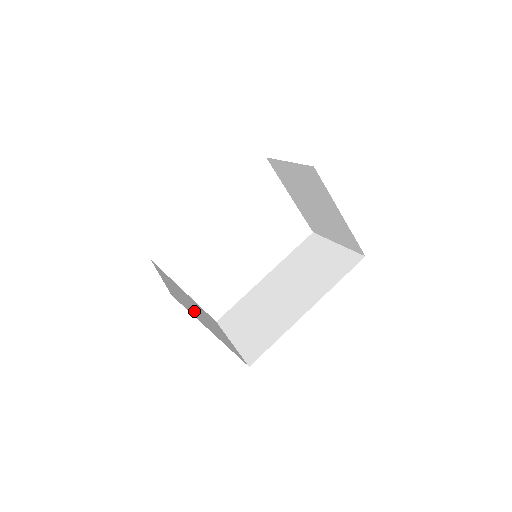
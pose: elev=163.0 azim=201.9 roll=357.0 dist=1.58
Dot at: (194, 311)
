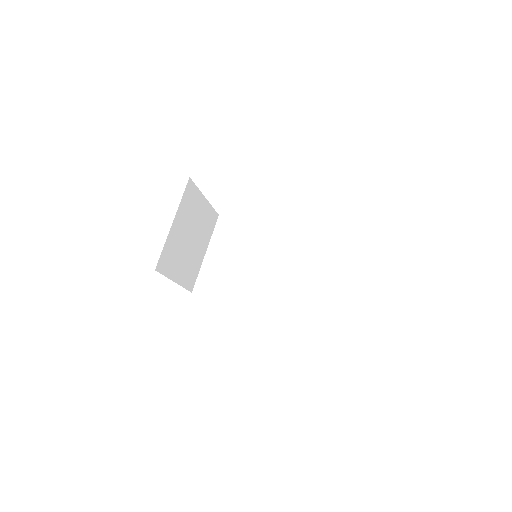
Dot at: (179, 255)
